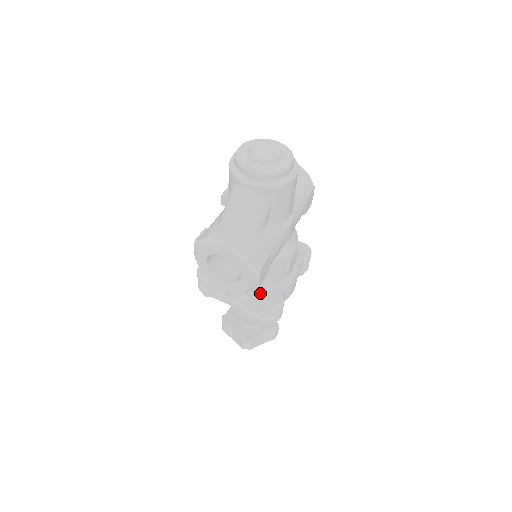
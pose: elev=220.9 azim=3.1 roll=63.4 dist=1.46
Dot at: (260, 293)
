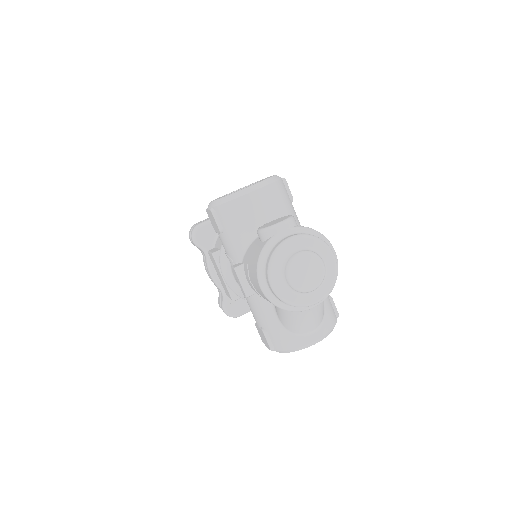
Dot at: occluded
